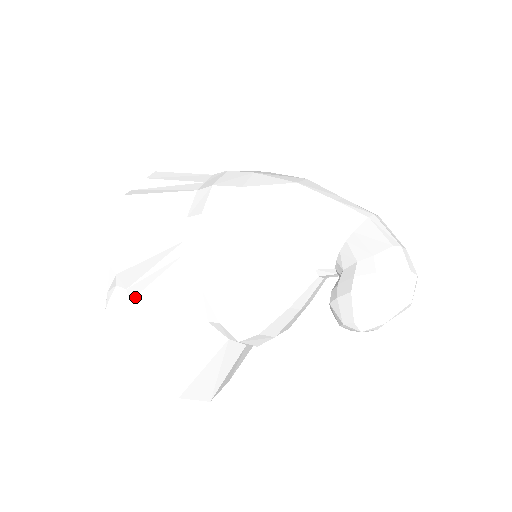
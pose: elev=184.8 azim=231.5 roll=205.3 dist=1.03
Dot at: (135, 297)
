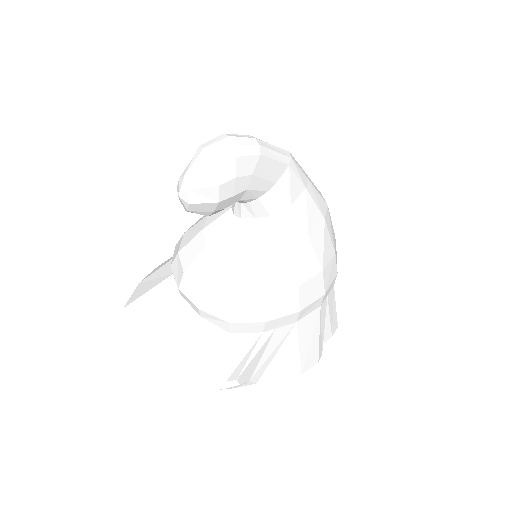
Dot at: (158, 266)
